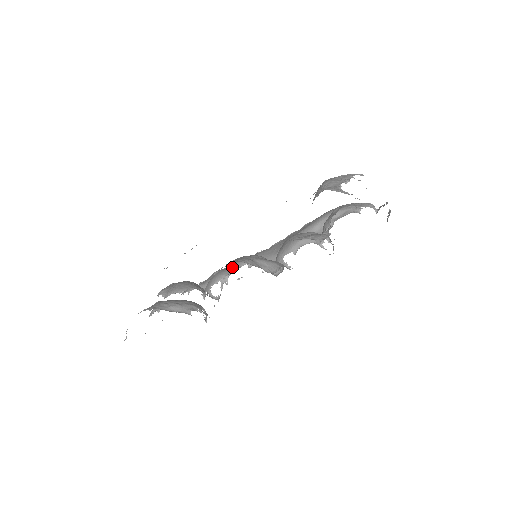
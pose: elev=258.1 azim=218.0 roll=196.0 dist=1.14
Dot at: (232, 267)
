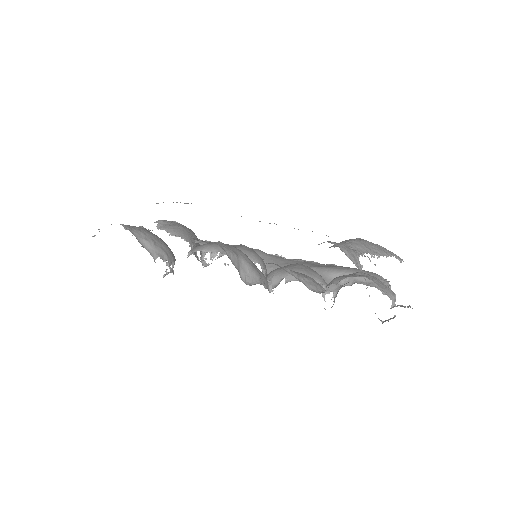
Dot at: occluded
